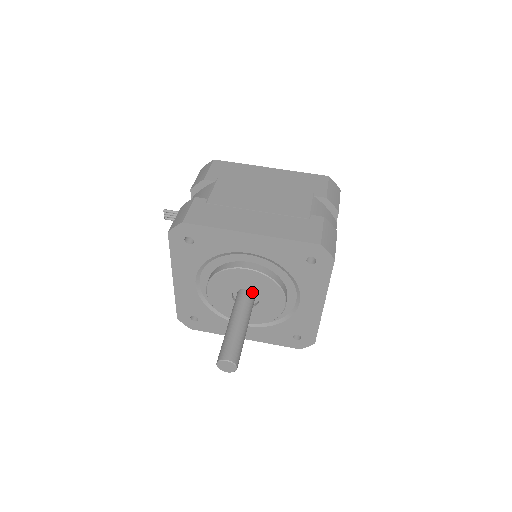
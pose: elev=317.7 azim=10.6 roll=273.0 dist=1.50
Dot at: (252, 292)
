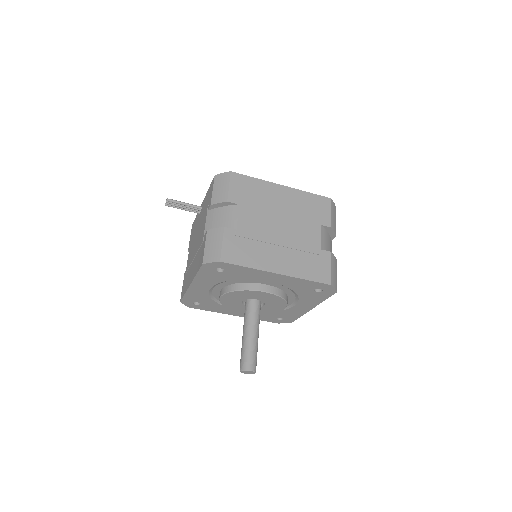
Dot at: occluded
